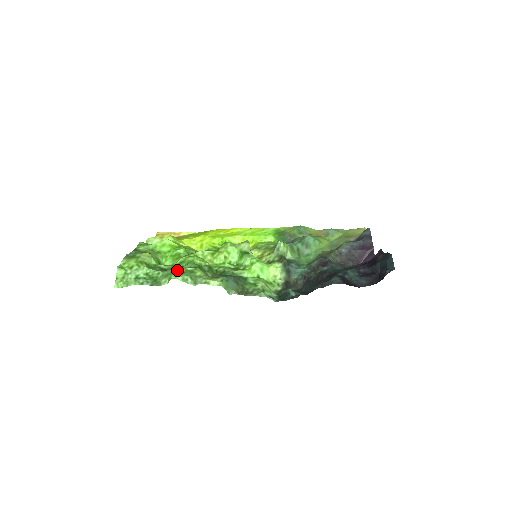
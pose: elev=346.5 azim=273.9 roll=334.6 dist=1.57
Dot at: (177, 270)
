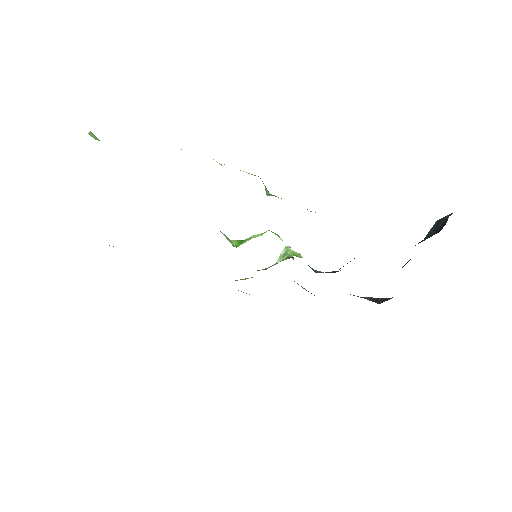
Dot at: occluded
